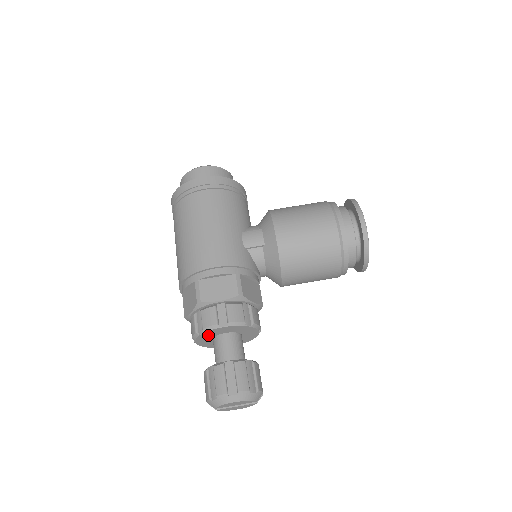
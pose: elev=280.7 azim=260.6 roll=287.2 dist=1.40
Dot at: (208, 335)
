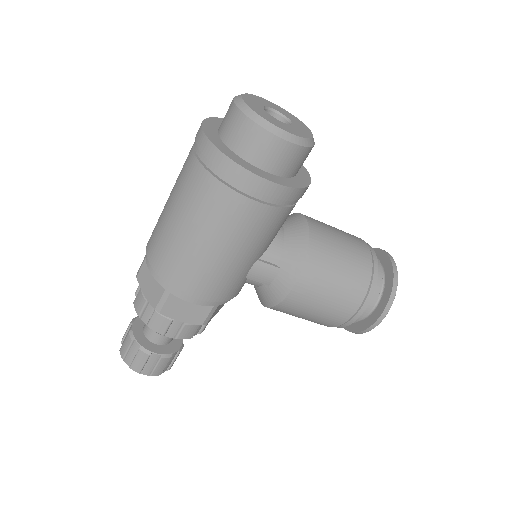
Dot at: occluded
